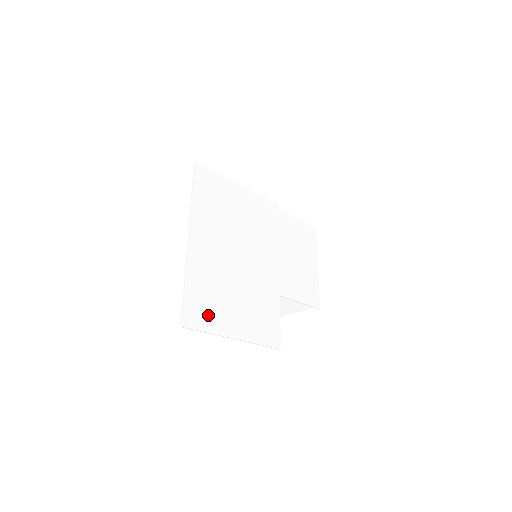
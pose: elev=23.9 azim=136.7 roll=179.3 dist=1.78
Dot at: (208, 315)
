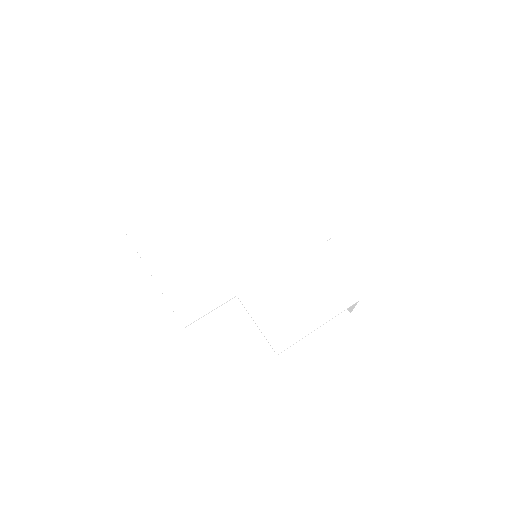
Dot at: (151, 243)
